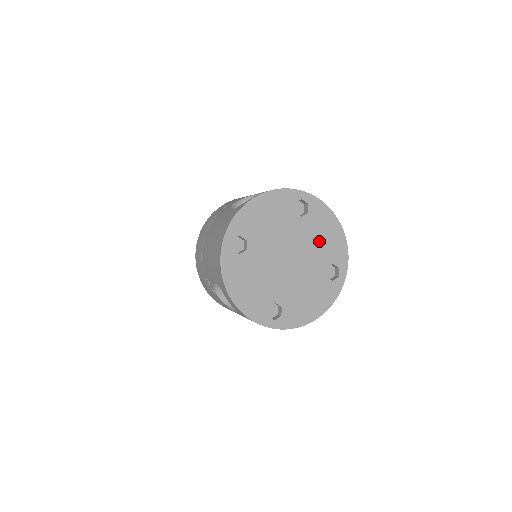
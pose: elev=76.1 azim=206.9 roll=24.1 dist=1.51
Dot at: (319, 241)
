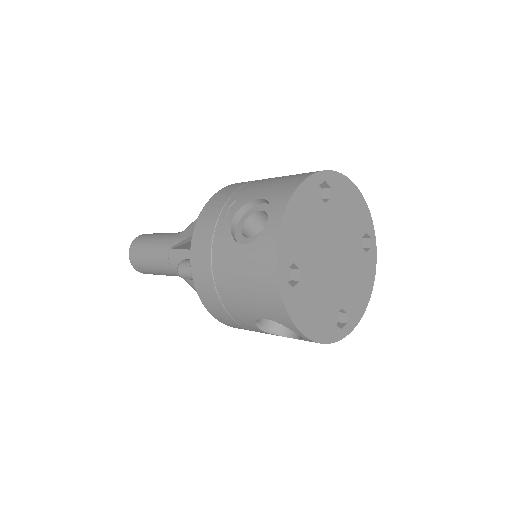
Dot at: (355, 281)
